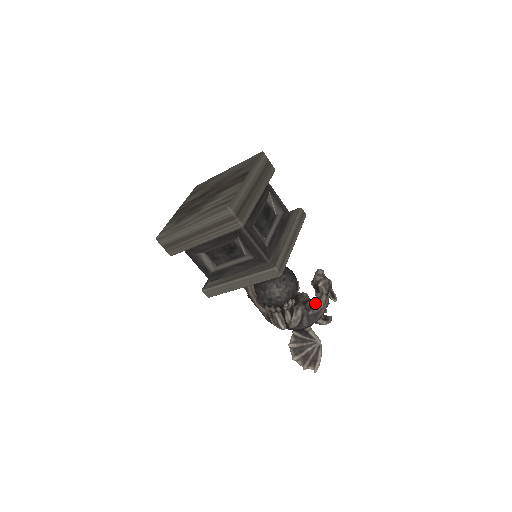
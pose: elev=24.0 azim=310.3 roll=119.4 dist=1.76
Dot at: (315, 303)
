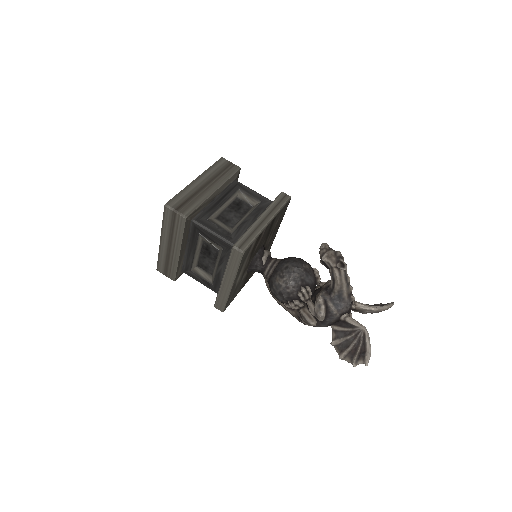
Dot at: (332, 282)
